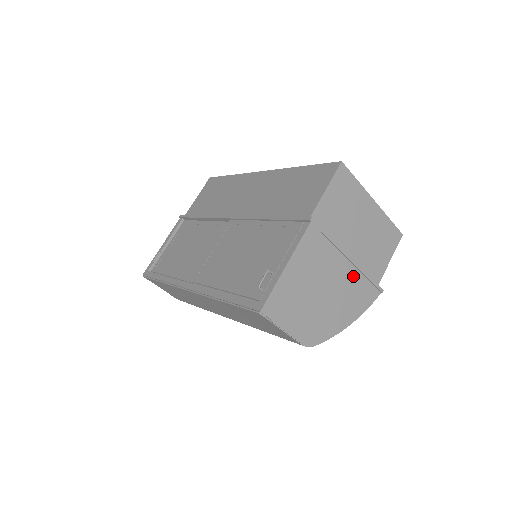
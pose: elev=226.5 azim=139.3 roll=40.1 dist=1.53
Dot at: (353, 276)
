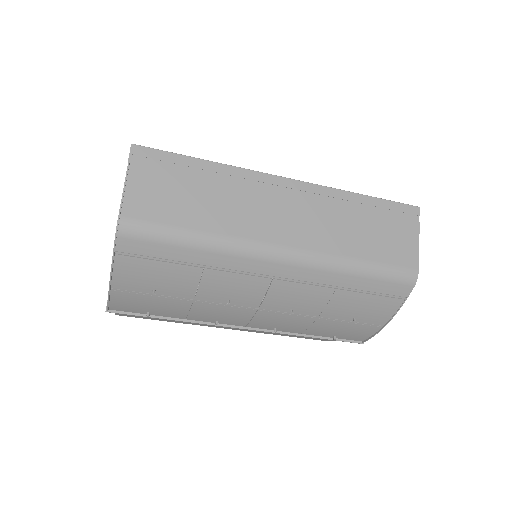
Dot at: occluded
